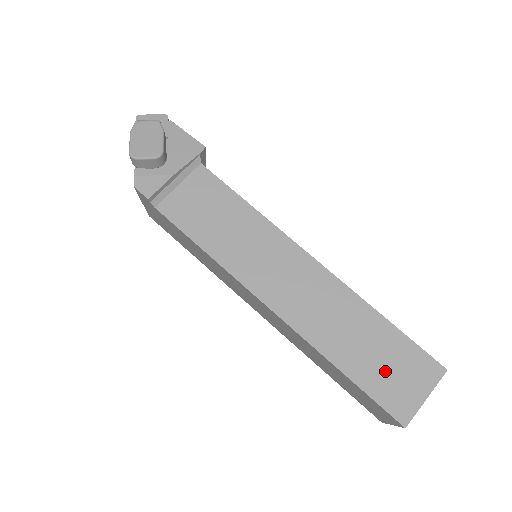
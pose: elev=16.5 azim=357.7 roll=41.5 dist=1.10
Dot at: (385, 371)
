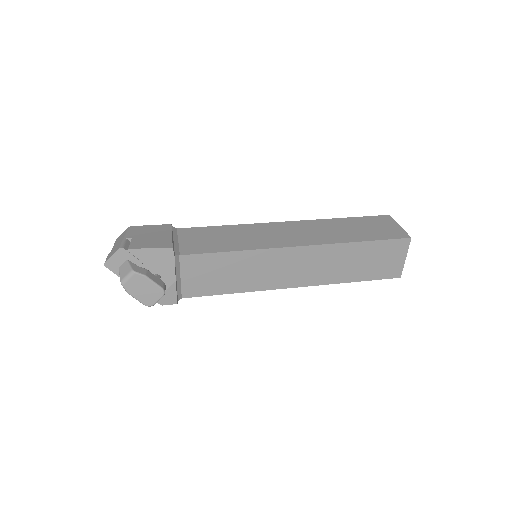
Dot at: (377, 264)
